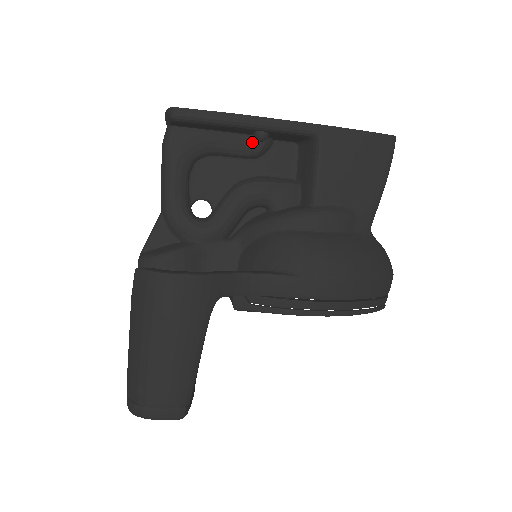
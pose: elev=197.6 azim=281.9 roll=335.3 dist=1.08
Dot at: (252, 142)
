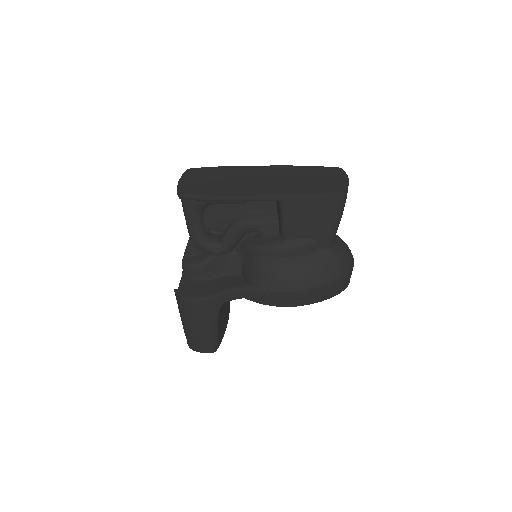
Dot at: occluded
